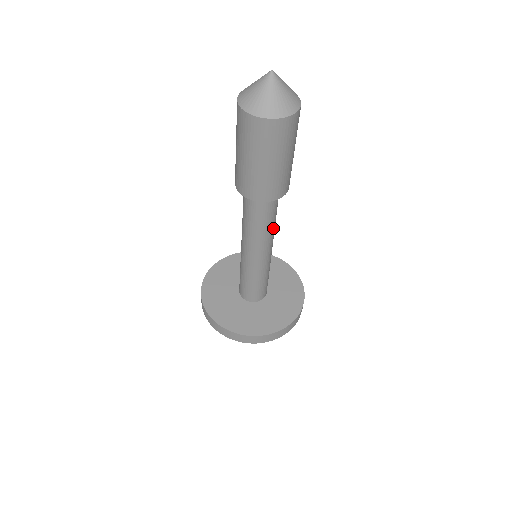
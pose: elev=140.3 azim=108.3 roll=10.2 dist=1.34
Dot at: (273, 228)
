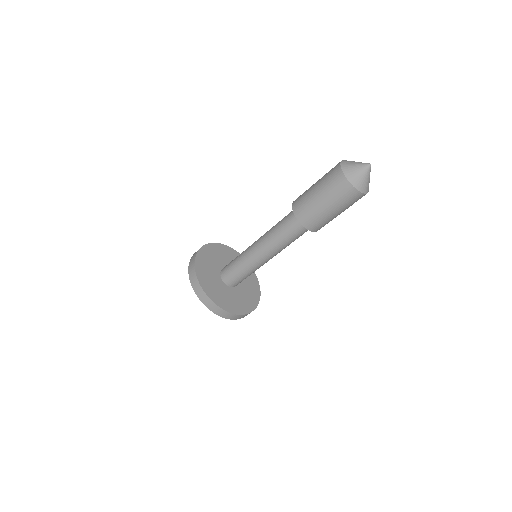
Dot at: occluded
